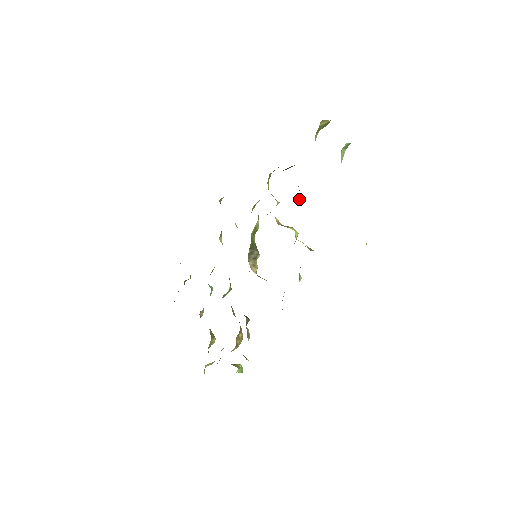
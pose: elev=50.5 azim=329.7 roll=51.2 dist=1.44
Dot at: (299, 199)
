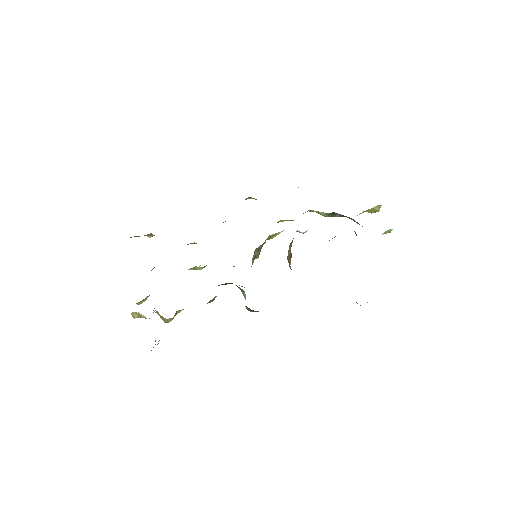
Dot at: occluded
